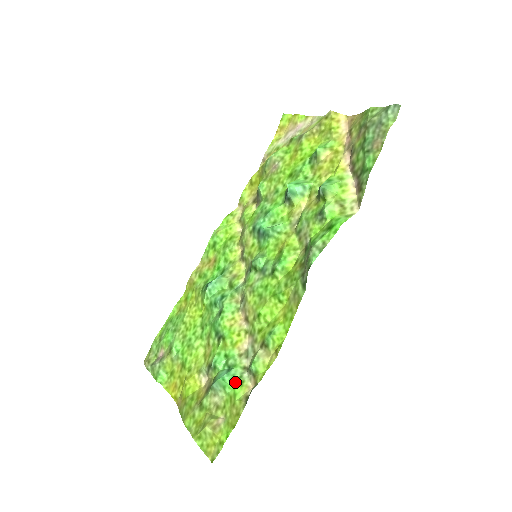
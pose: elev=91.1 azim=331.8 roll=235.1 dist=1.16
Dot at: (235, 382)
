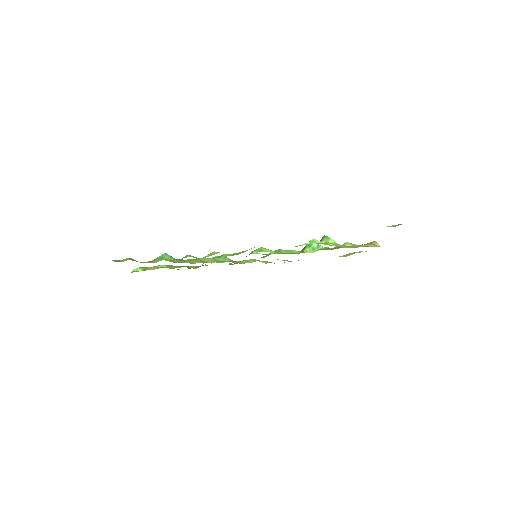
Dot at: (169, 259)
